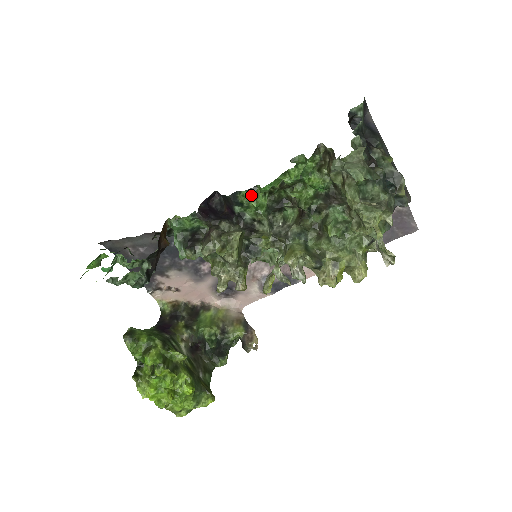
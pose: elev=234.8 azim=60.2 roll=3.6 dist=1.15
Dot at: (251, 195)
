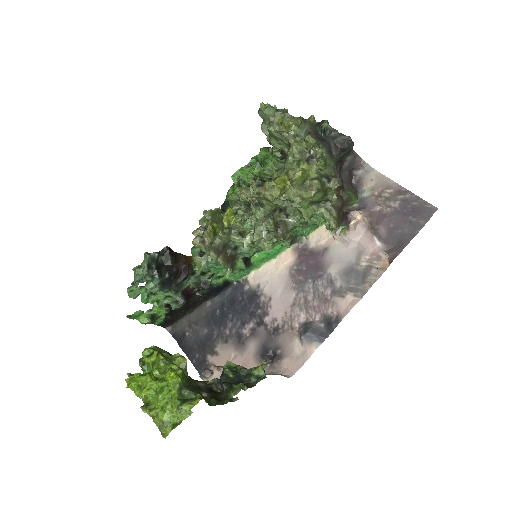
Dot at: (231, 192)
